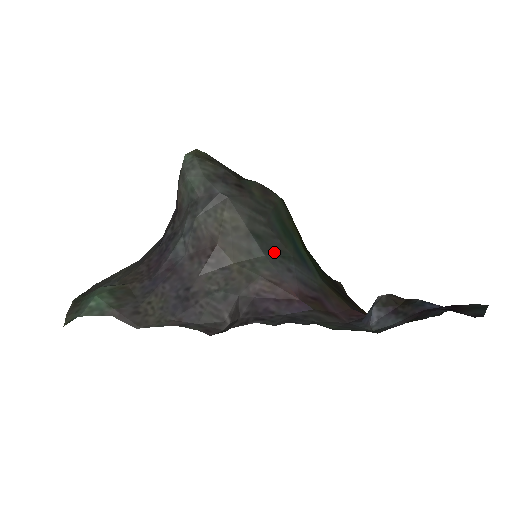
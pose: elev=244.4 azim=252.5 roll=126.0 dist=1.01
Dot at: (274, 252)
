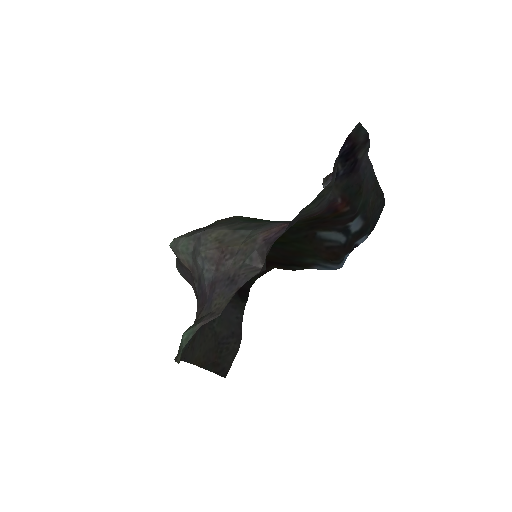
Dot at: (256, 227)
